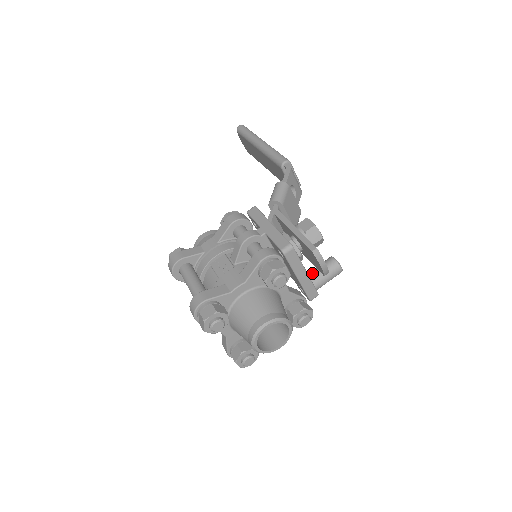
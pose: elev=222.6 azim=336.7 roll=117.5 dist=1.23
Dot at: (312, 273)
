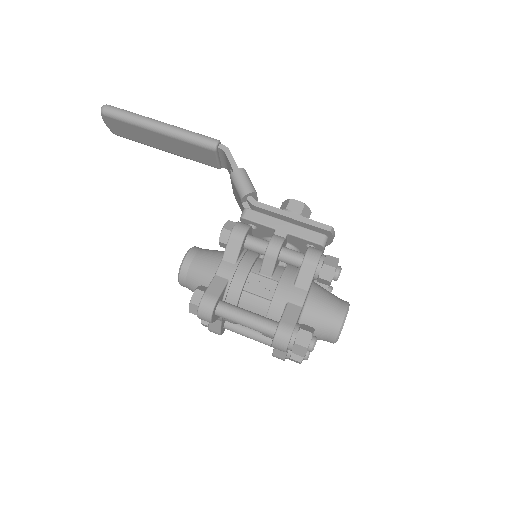
Dot at: occluded
